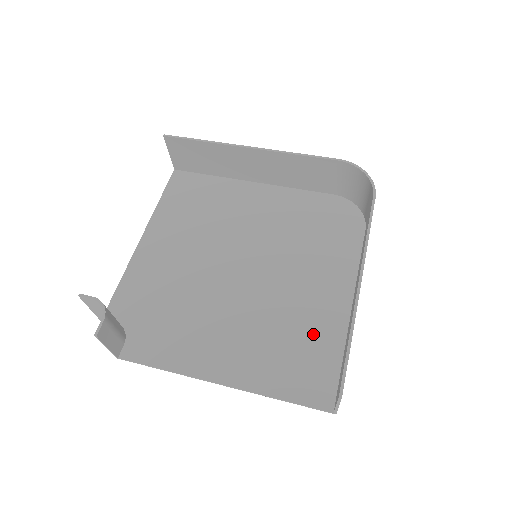
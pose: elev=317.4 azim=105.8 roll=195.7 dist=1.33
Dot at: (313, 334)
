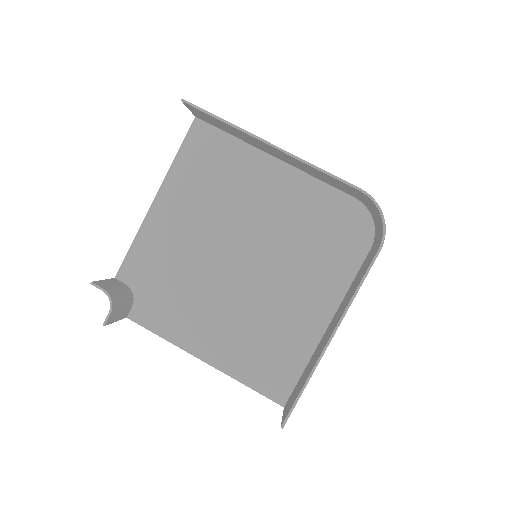
Dot at: (287, 341)
